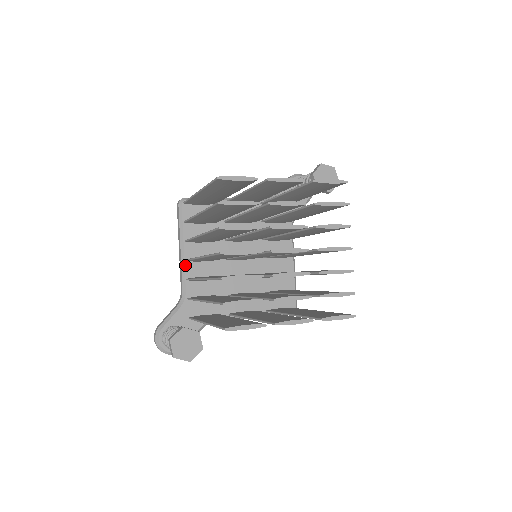
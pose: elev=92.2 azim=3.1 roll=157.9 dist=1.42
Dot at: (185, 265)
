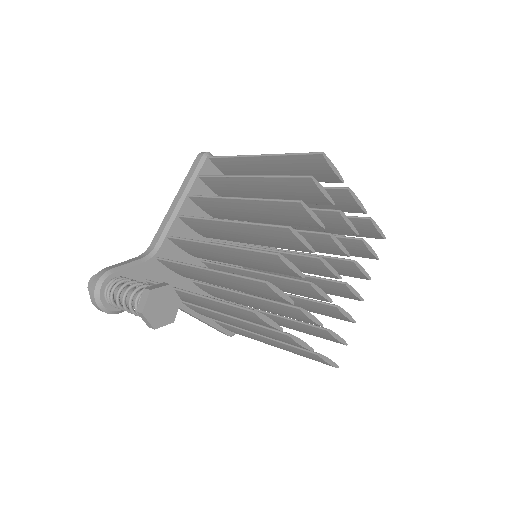
Dot at: (175, 220)
